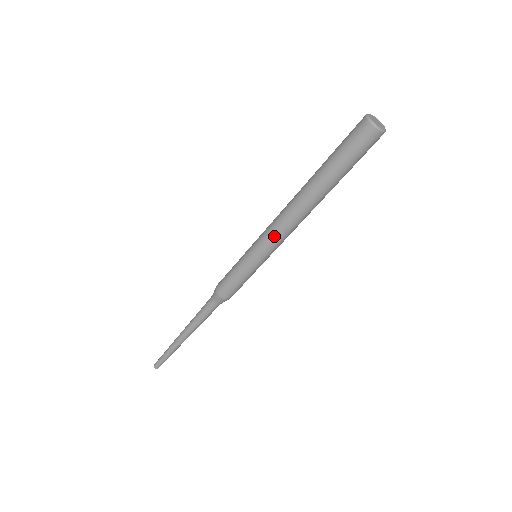
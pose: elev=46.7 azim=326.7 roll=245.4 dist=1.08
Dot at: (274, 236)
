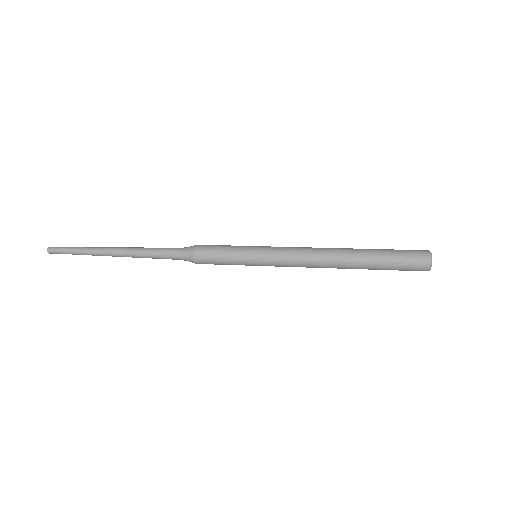
Dot at: occluded
